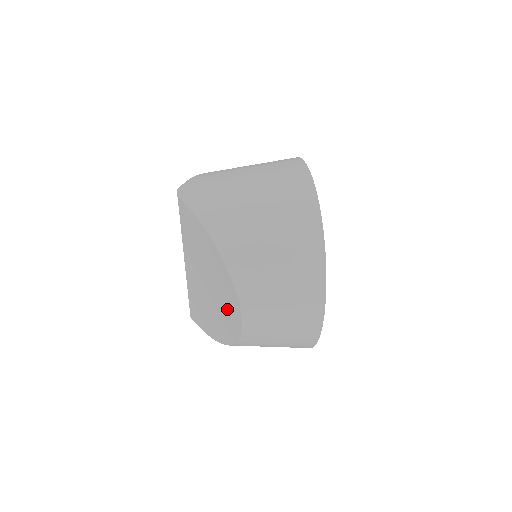
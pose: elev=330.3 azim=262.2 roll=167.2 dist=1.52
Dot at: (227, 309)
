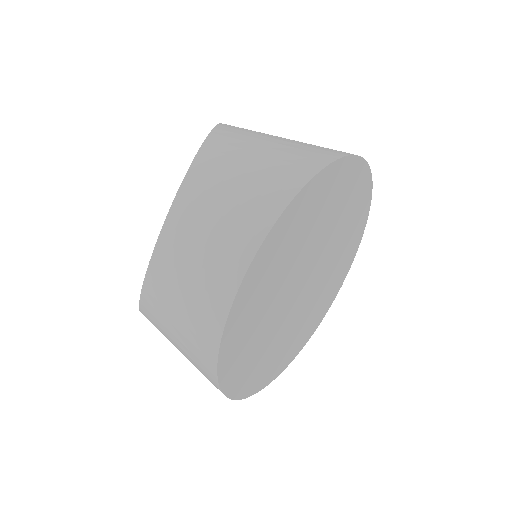
Dot at: occluded
